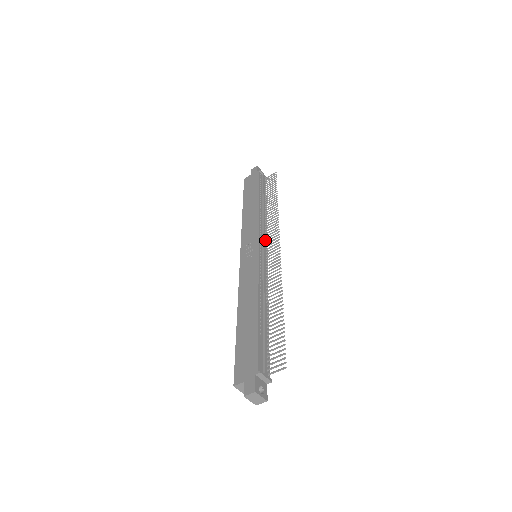
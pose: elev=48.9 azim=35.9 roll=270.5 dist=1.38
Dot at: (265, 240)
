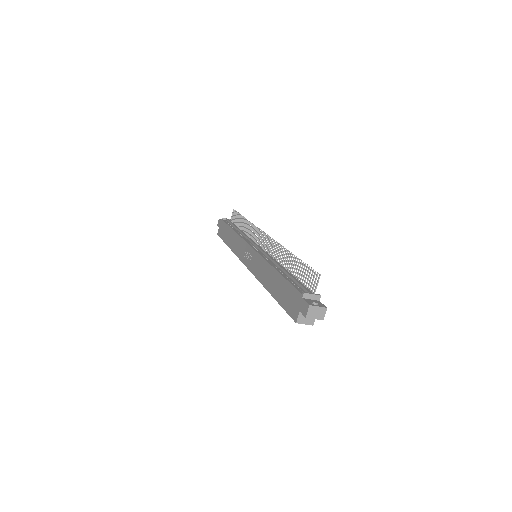
Dot at: (254, 242)
